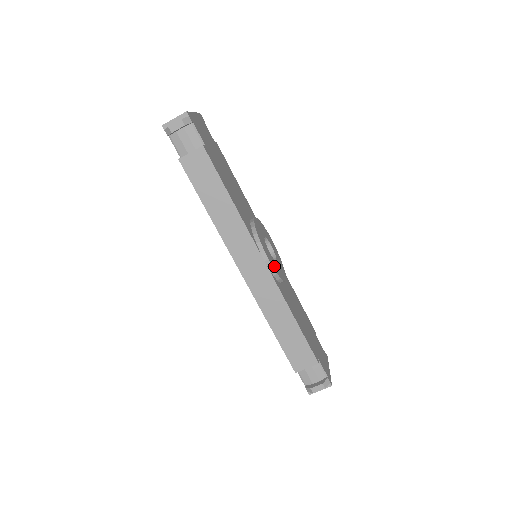
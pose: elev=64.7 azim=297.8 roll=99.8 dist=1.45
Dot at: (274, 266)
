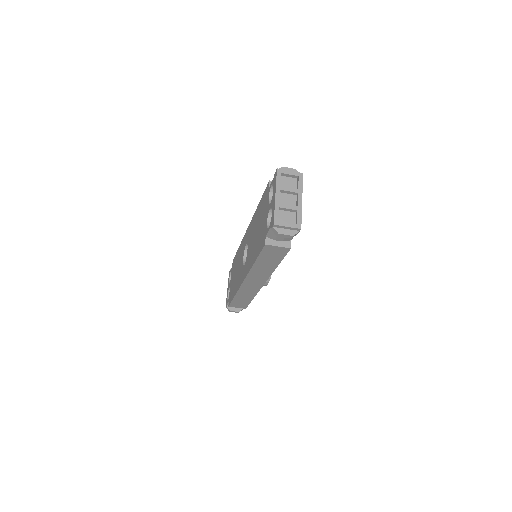
Dot at: occluded
